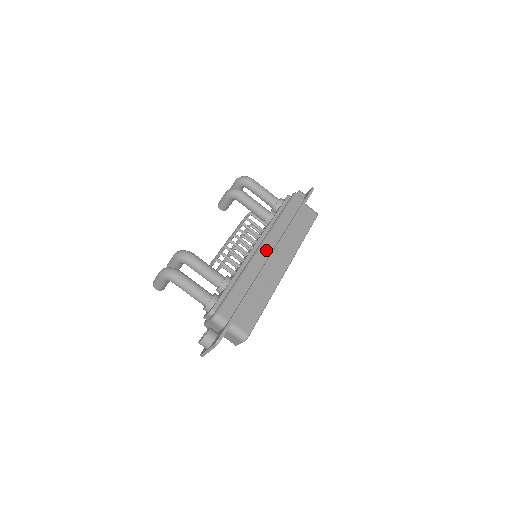
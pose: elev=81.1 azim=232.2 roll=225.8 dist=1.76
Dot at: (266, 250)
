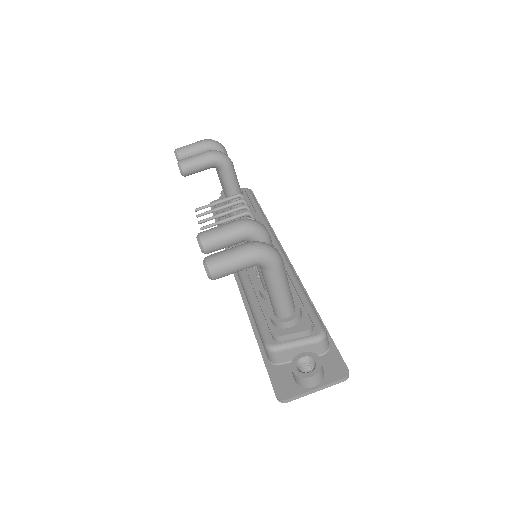
Dot at: occluded
